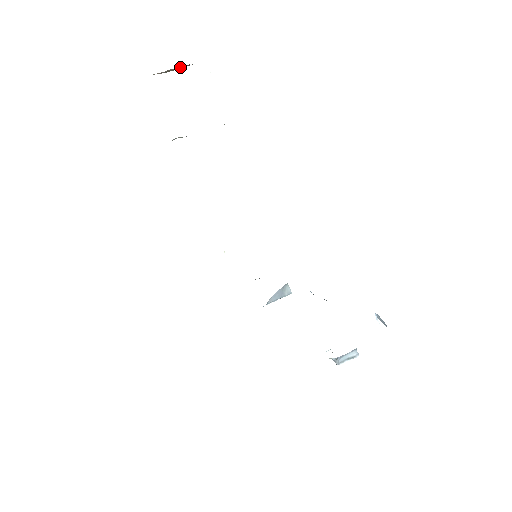
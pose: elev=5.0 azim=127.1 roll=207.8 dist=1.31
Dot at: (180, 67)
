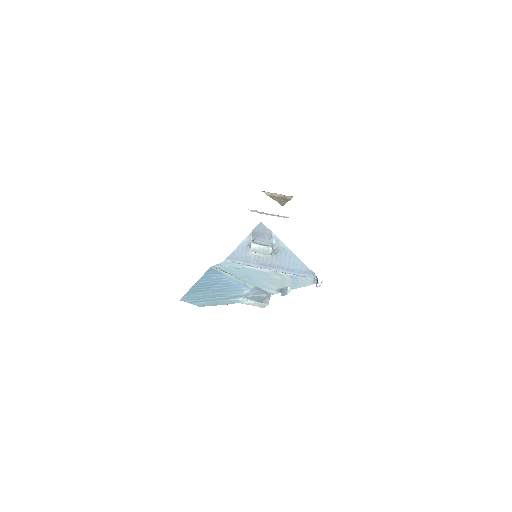
Dot at: (279, 194)
